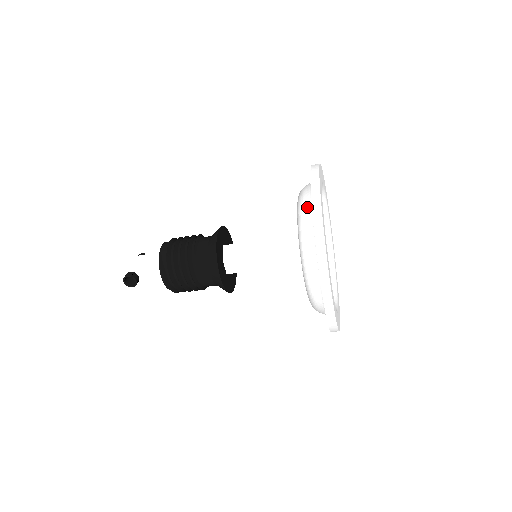
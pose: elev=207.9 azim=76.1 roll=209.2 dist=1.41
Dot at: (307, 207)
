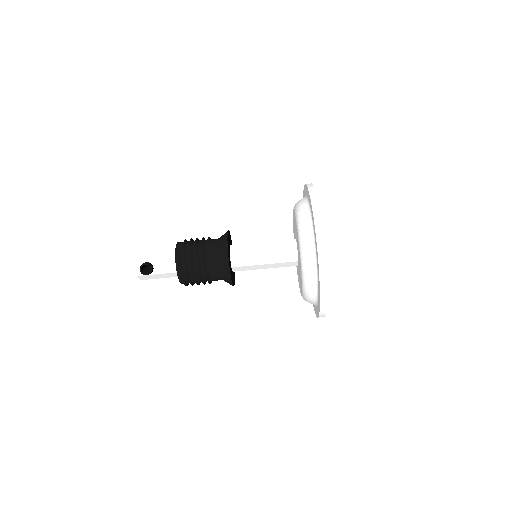
Dot at: (304, 205)
